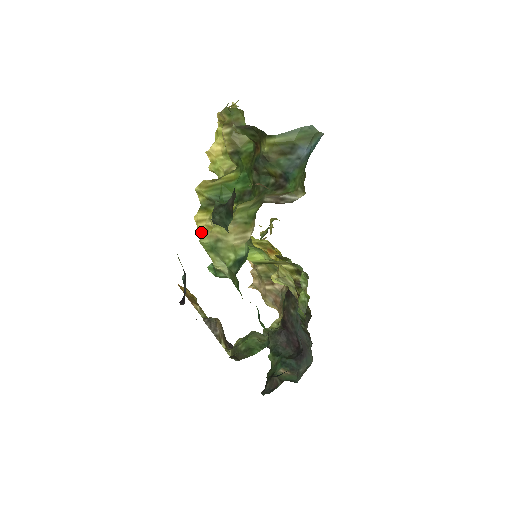
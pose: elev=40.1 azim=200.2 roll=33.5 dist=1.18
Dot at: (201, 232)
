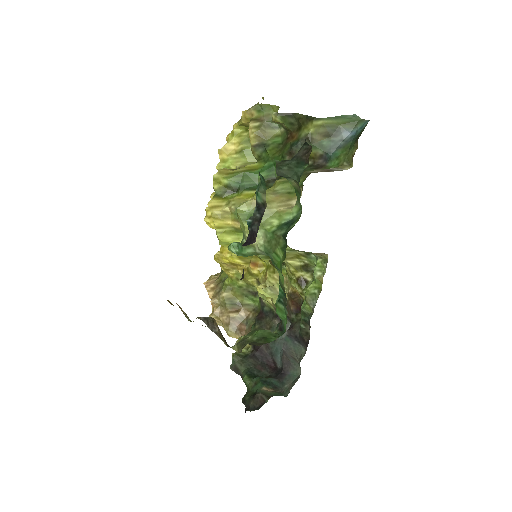
Dot at: (215, 218)
